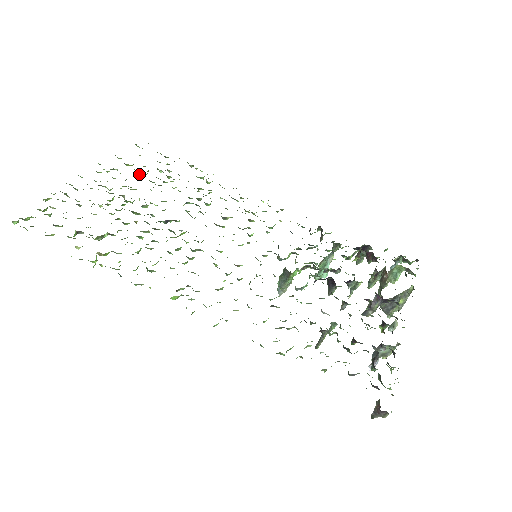
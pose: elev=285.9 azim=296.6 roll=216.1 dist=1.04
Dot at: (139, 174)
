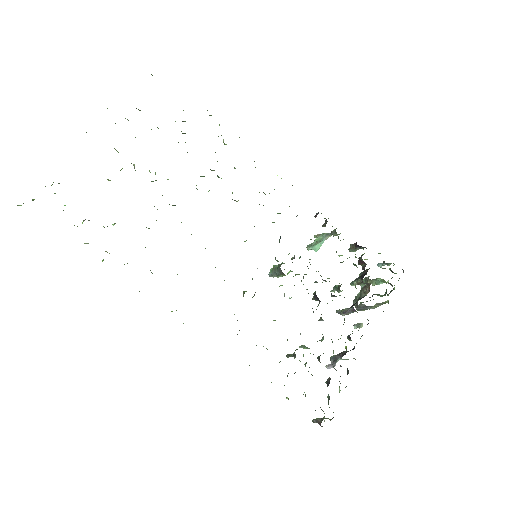
Dot at: occluded
